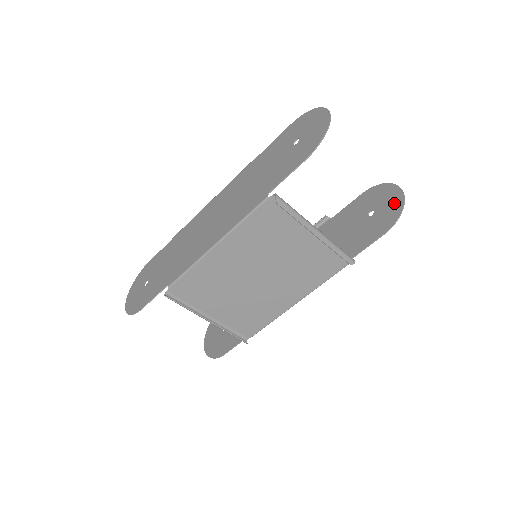
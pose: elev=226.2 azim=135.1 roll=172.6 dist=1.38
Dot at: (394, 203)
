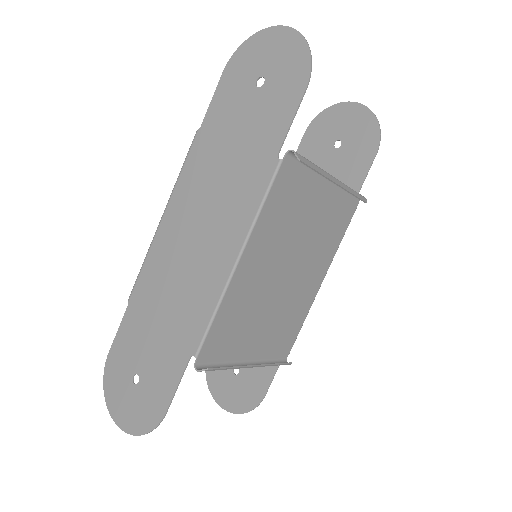
Dot at: (360, 119)
